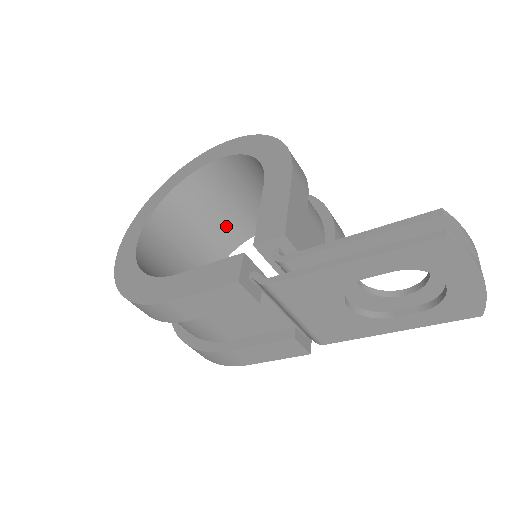
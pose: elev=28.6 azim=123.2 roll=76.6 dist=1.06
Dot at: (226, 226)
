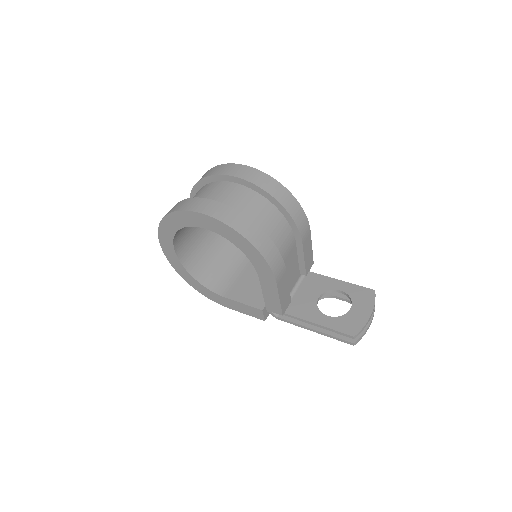
Dot at: occluded
